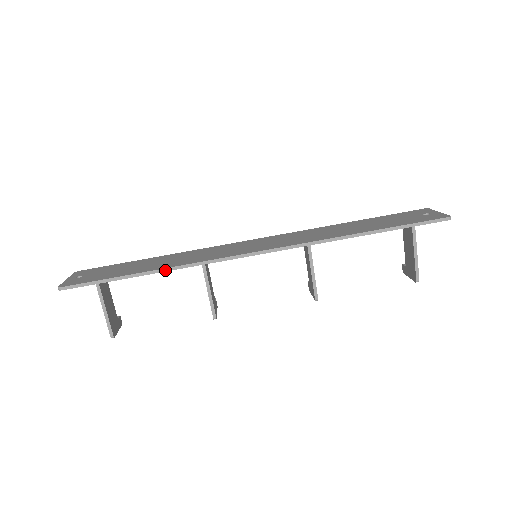
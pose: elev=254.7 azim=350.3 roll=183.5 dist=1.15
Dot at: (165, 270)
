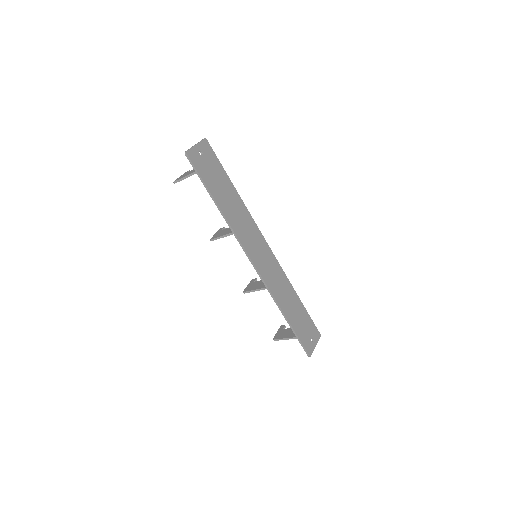
Dot at: (223, 216)
